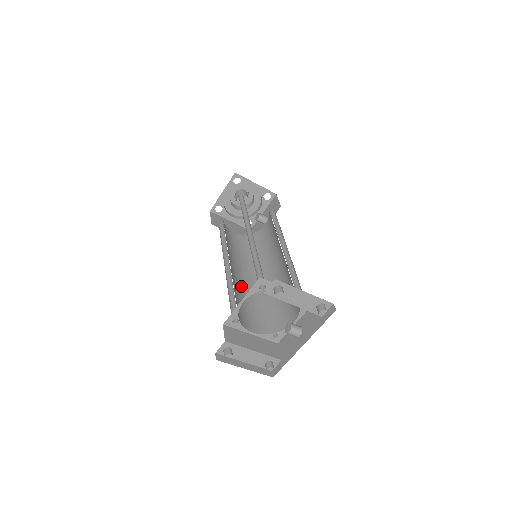
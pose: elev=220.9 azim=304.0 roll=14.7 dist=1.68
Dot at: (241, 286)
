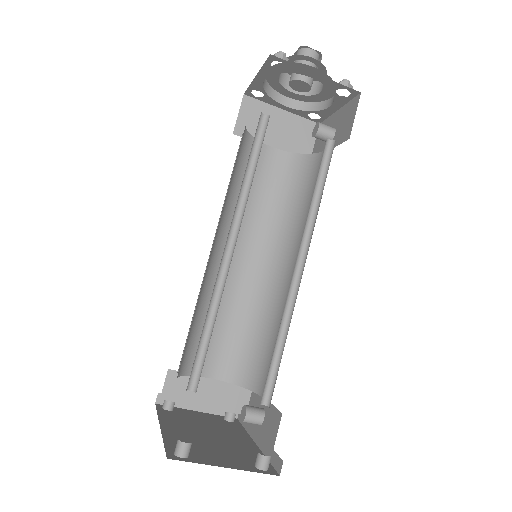
Dot at: (231, 286)
